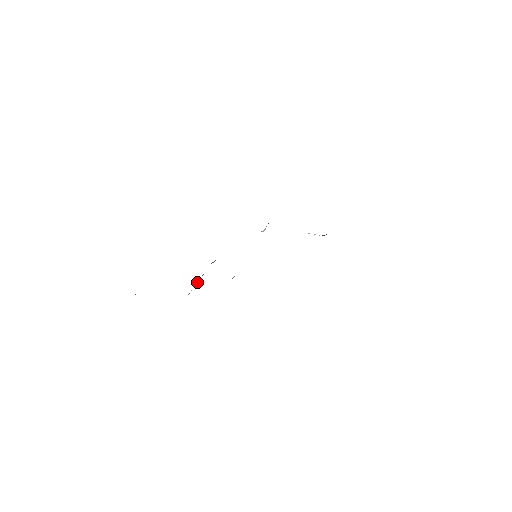
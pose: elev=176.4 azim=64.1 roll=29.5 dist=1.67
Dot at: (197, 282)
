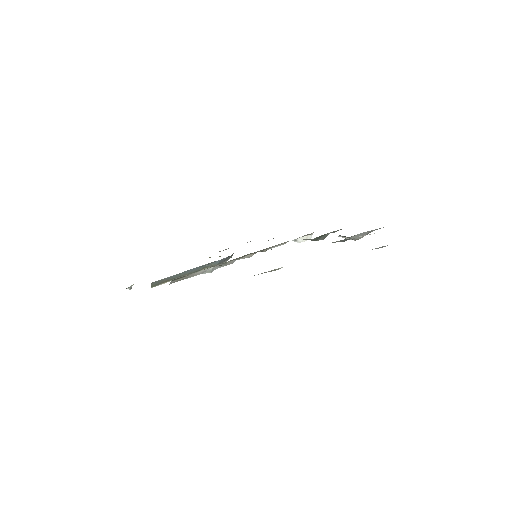
Dot at: (174, 275)
